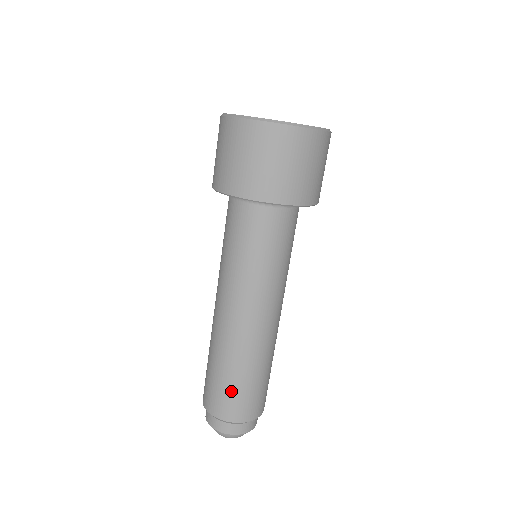
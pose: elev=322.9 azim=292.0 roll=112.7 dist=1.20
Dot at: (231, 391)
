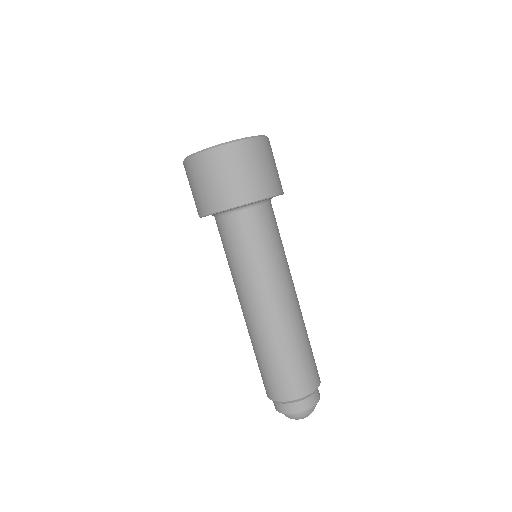
Dot at: (294, 369)
